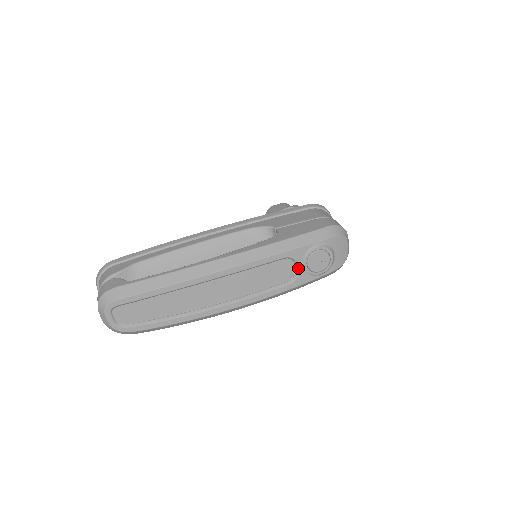
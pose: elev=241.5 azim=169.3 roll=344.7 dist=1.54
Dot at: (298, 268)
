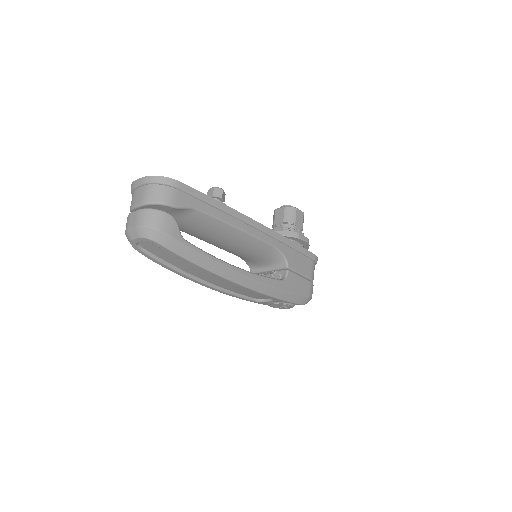
Dot at: (268, 301)
